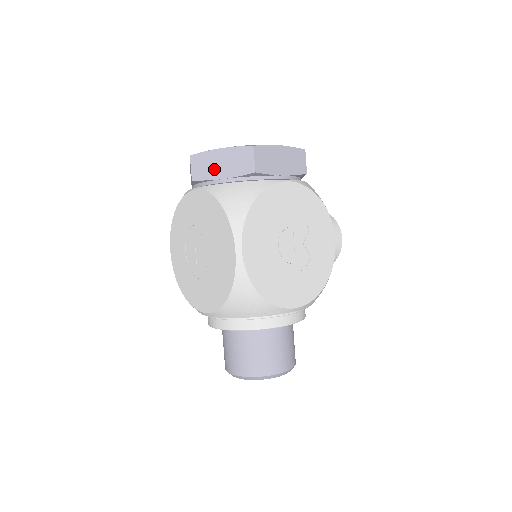
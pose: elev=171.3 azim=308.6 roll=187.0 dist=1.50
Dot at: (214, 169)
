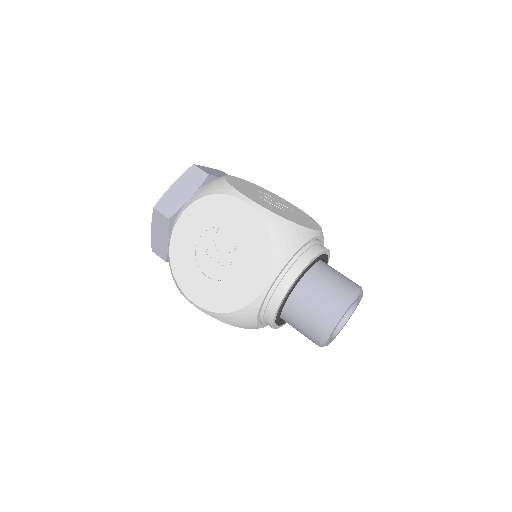
Dot at: (179, 198)
